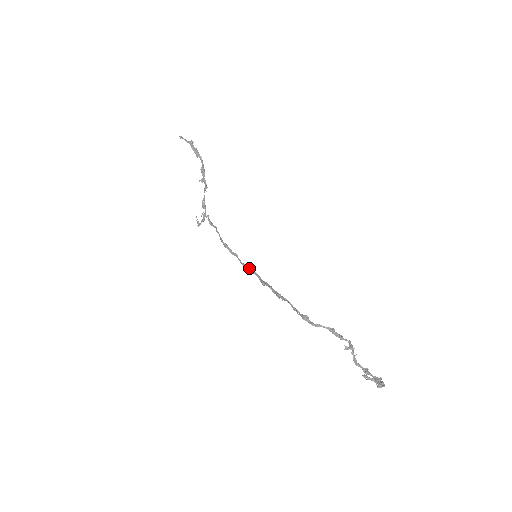
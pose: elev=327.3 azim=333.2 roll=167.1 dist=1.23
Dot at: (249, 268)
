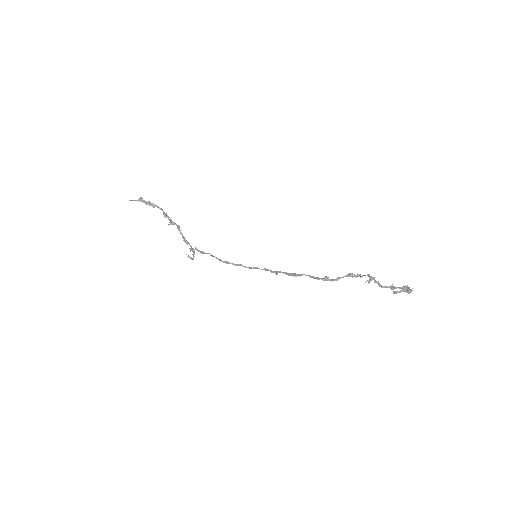
Dot at: (257, 268)
